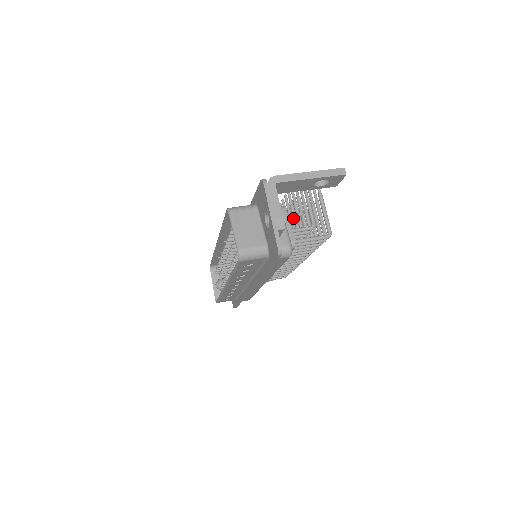
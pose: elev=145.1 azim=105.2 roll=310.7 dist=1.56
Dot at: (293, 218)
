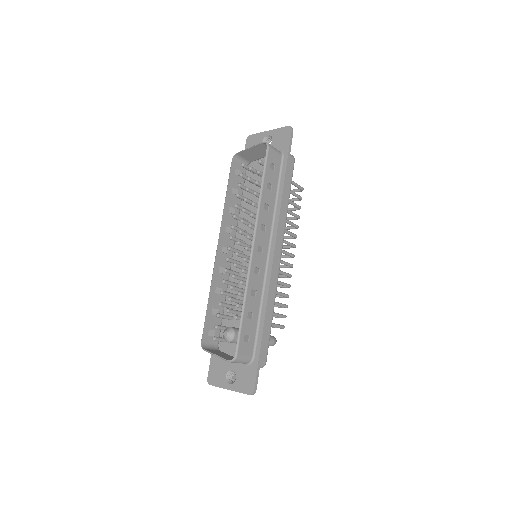
Dot at: occluded
